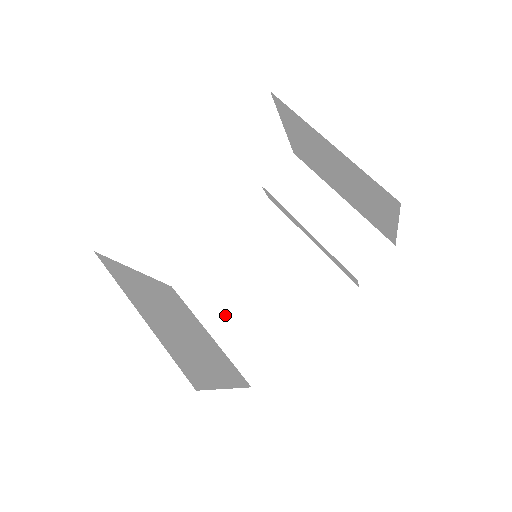
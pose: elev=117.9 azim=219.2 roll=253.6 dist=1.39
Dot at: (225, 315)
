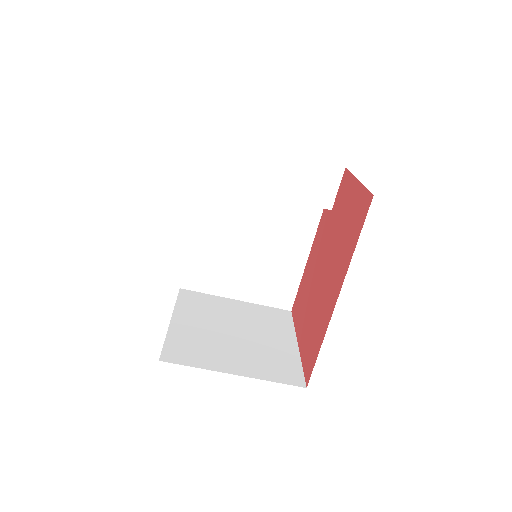
Dot at: (238, 281)
